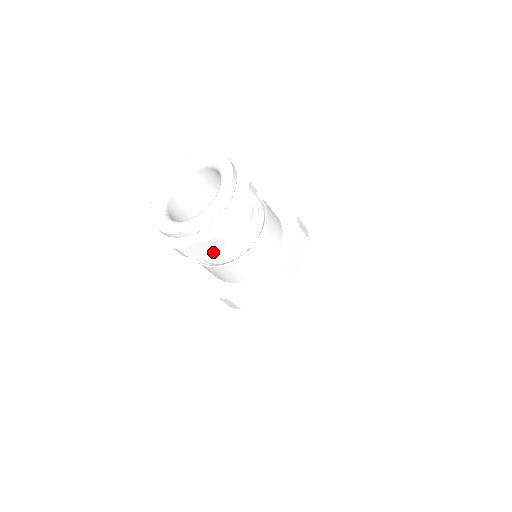
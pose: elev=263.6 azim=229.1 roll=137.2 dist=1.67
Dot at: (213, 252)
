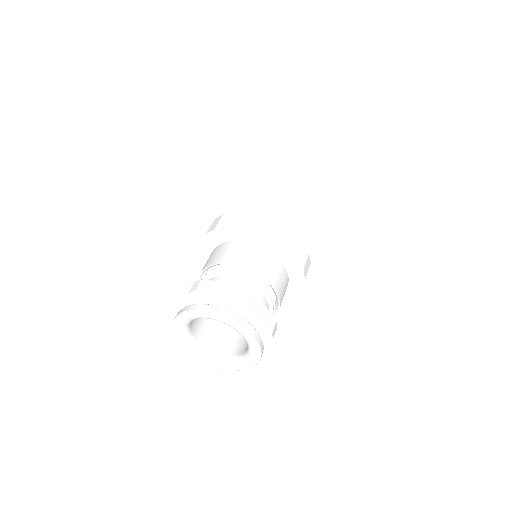
Dot at: occluded
